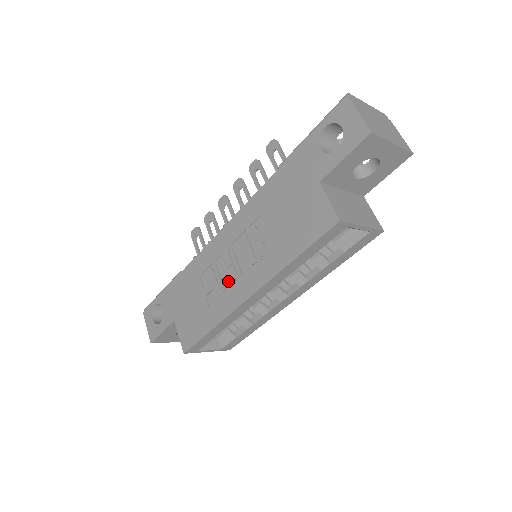
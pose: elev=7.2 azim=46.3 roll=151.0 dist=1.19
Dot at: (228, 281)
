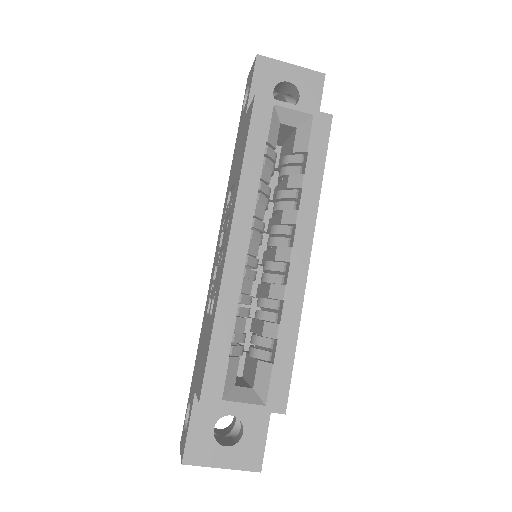
Dot at: occluded
